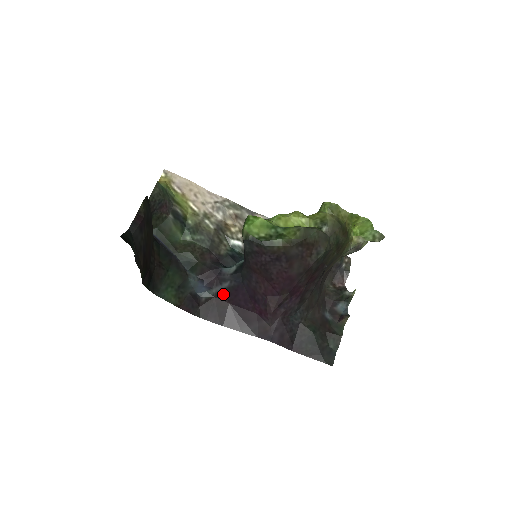
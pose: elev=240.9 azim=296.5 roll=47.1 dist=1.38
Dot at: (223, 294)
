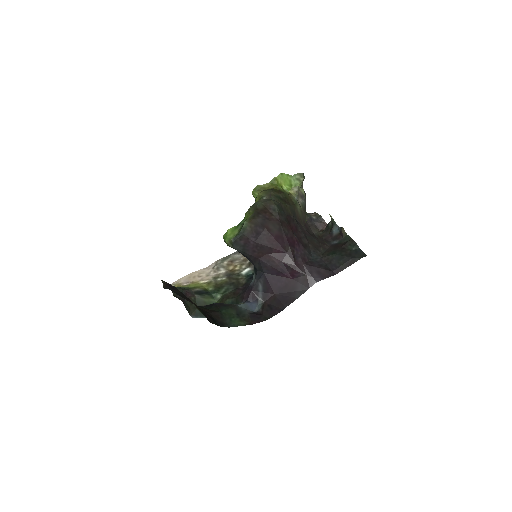
Dot at: (266, 294)
